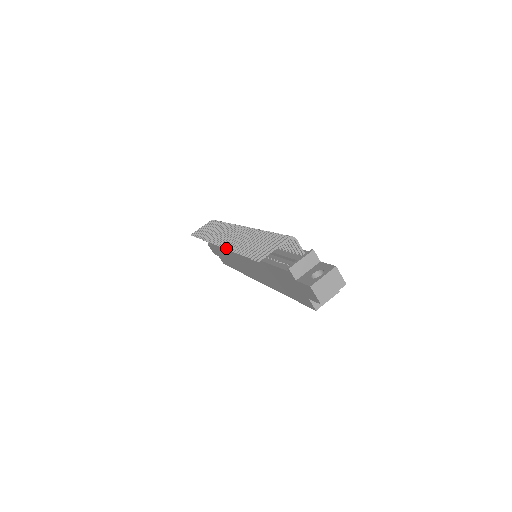
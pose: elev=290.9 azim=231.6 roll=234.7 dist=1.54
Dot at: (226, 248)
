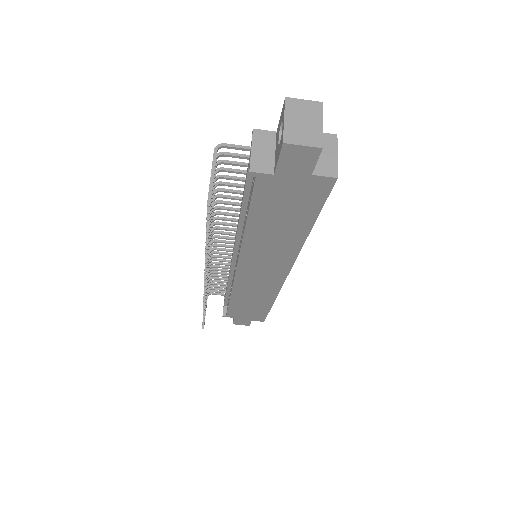
Dot at: (205, 270)
